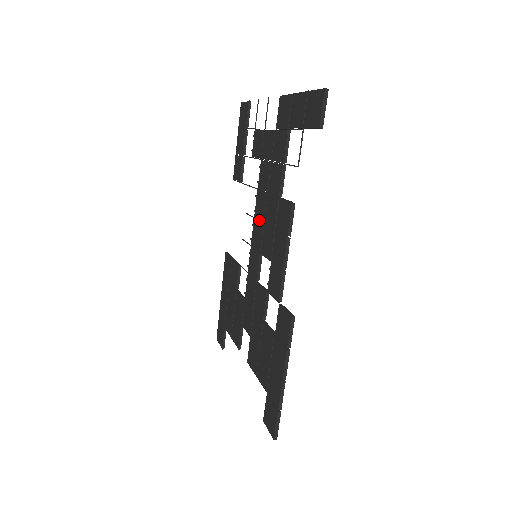
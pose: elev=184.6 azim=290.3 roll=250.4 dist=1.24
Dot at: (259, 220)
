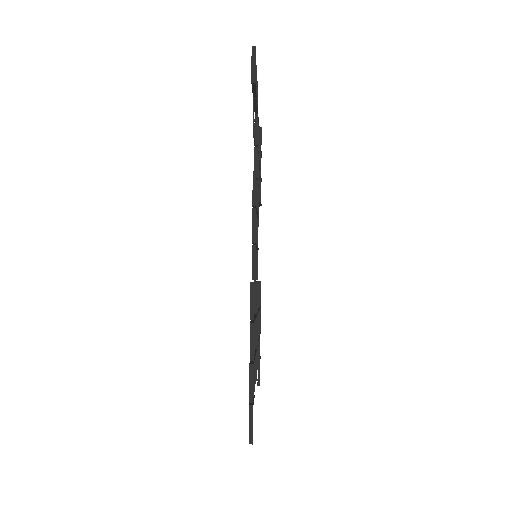
Dot at: occluded
